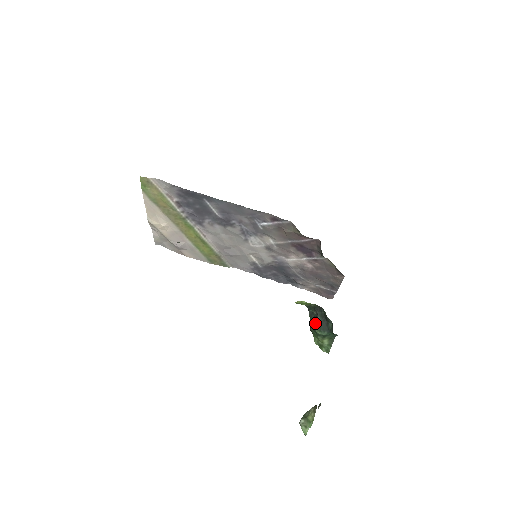
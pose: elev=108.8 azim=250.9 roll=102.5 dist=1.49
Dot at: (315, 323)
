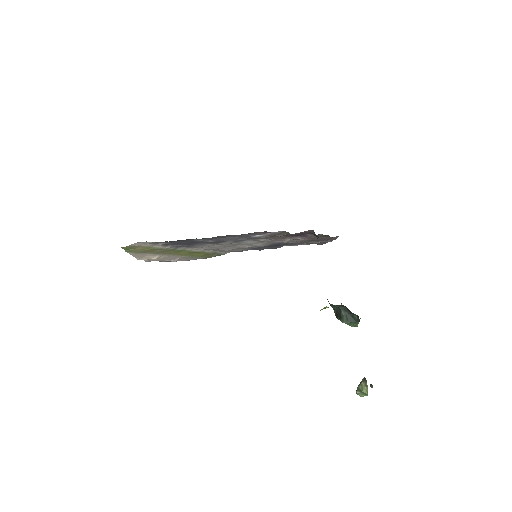
Dot at: (341, 317)
